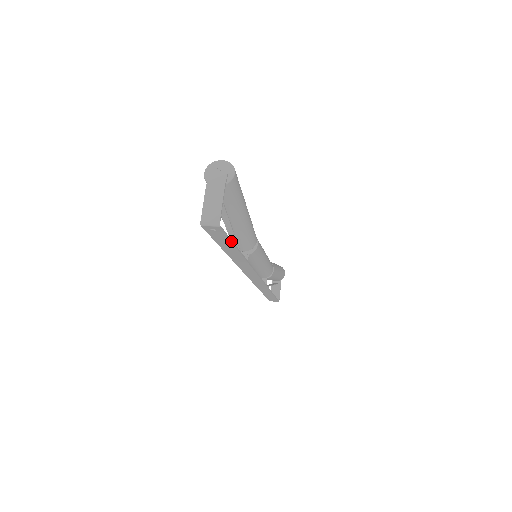
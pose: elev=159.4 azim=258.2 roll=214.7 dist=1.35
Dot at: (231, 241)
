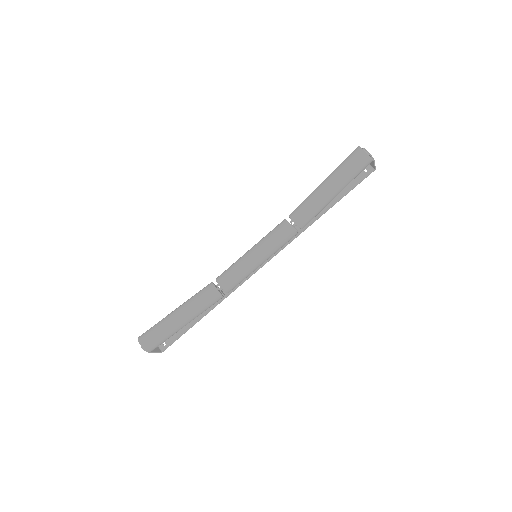
Dot at: occluded
